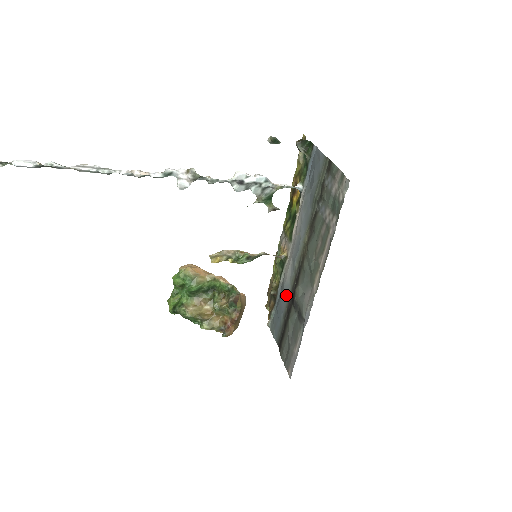
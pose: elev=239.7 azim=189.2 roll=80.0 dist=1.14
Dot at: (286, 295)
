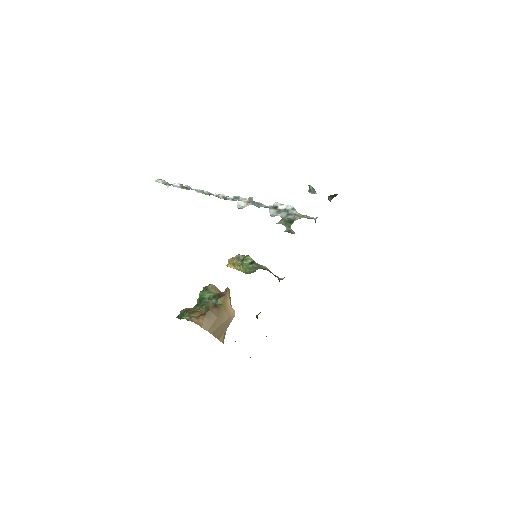
Dot at: occluded
